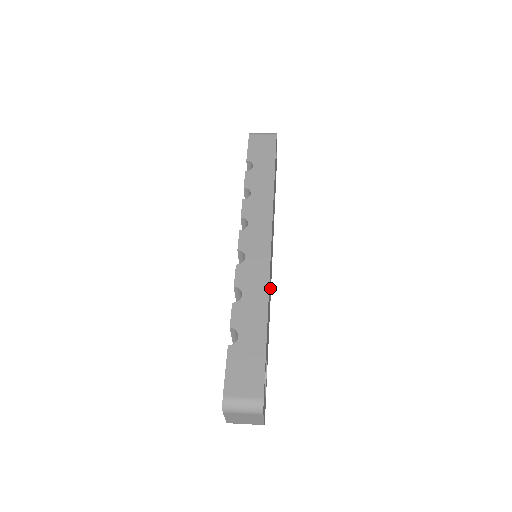
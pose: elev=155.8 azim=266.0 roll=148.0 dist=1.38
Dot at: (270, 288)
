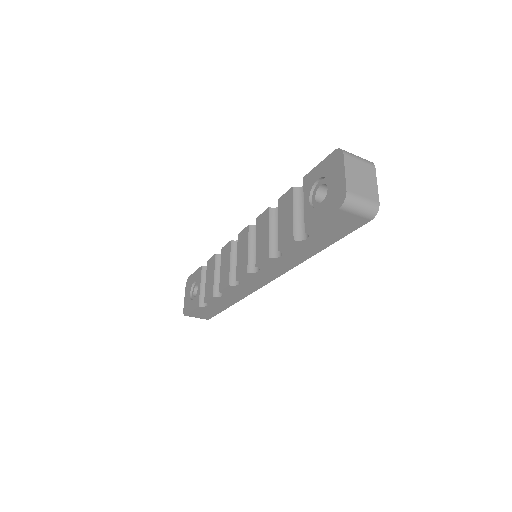
Dot at: occluded
